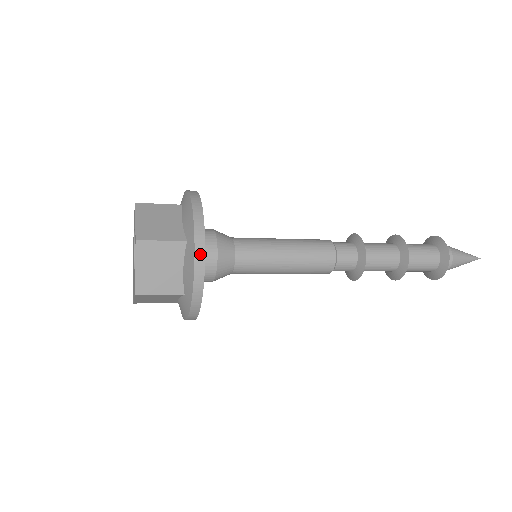
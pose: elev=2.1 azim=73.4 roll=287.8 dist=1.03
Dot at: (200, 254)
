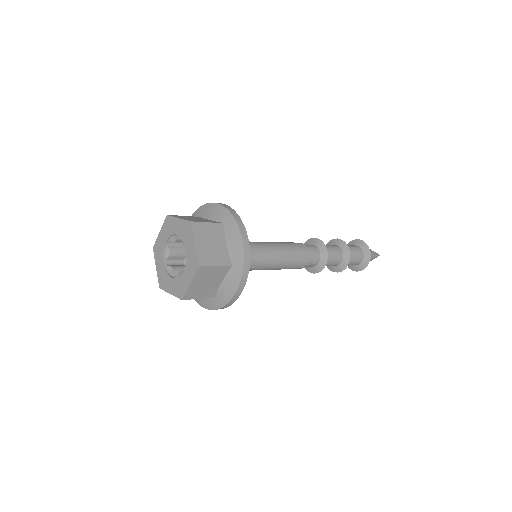
Dot at: (244, 281)
